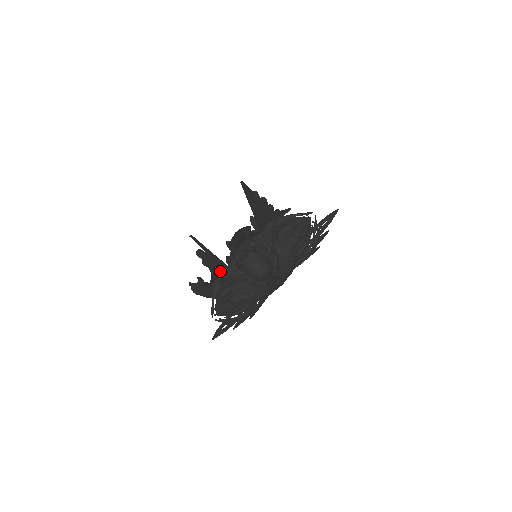
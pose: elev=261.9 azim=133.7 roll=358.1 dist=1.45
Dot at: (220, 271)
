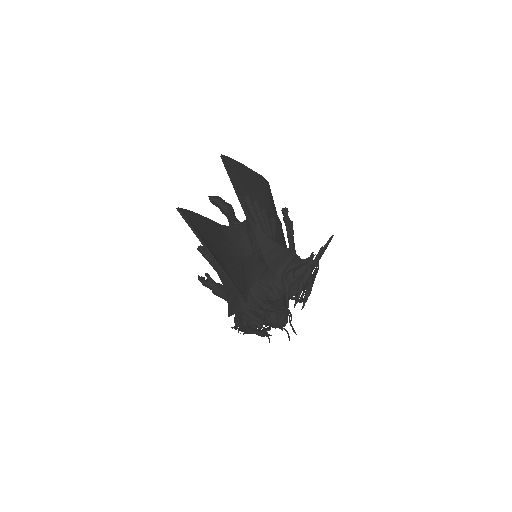
Dot at: (239, 303)
